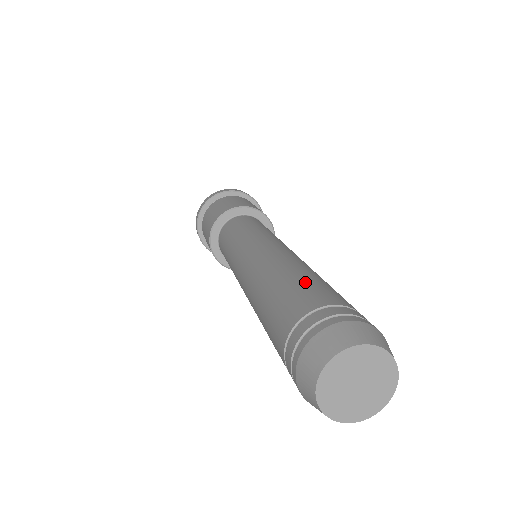
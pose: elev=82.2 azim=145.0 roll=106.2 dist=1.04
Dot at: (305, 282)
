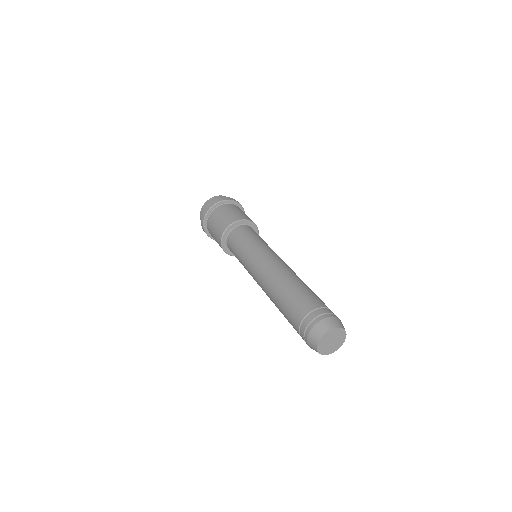
Dot at: (310, 291)
